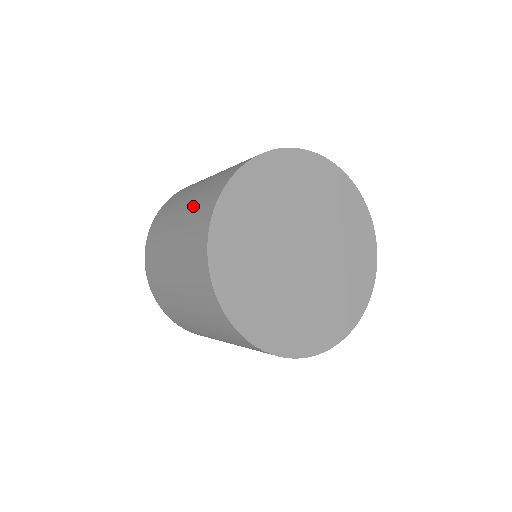
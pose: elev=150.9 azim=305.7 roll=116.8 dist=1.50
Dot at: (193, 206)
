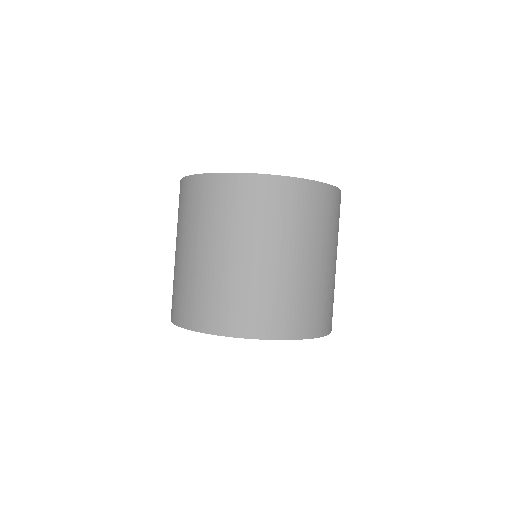
Dot at: occluded
